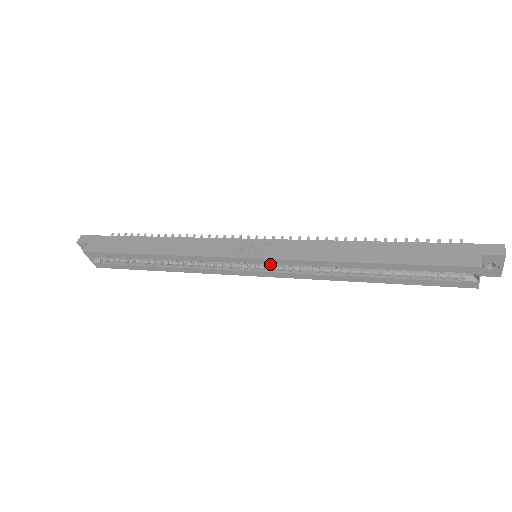
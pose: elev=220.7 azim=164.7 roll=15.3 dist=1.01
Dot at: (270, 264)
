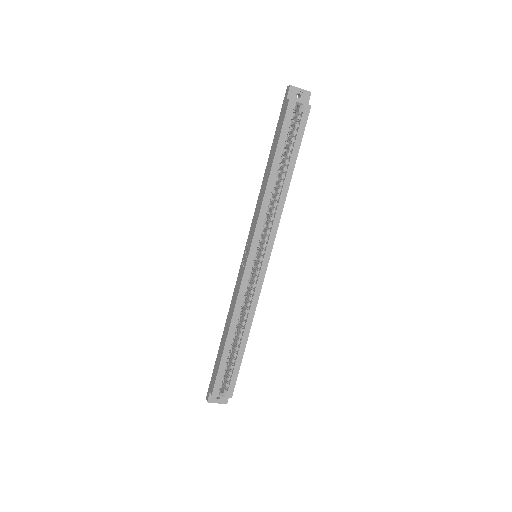
Dot at: (259, 244)
